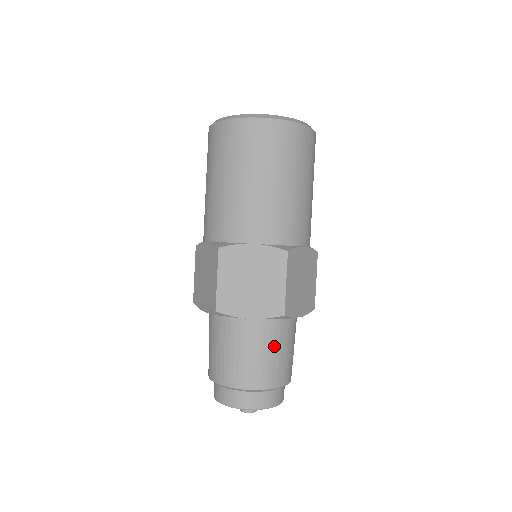
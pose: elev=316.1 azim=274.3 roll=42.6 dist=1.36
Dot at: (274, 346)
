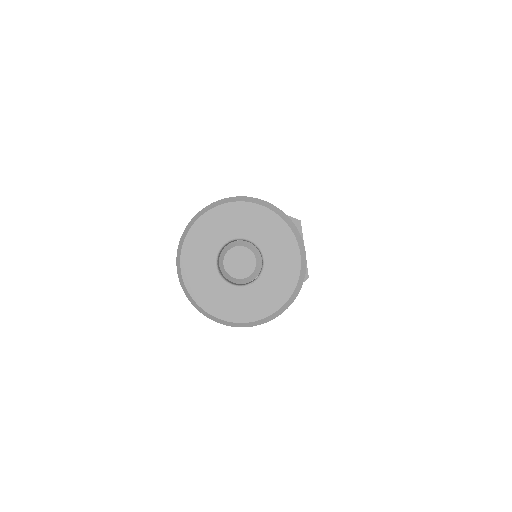
Dot at: occluded
